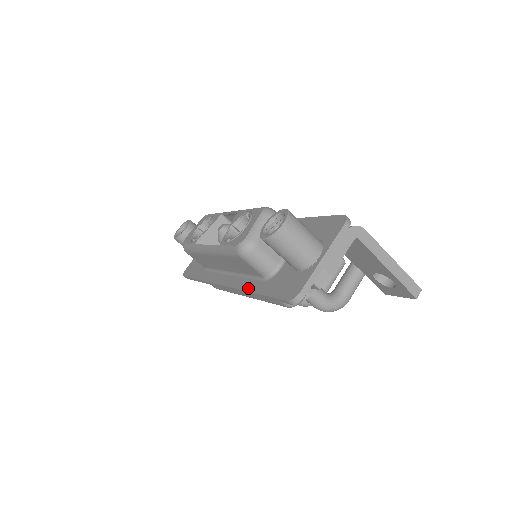
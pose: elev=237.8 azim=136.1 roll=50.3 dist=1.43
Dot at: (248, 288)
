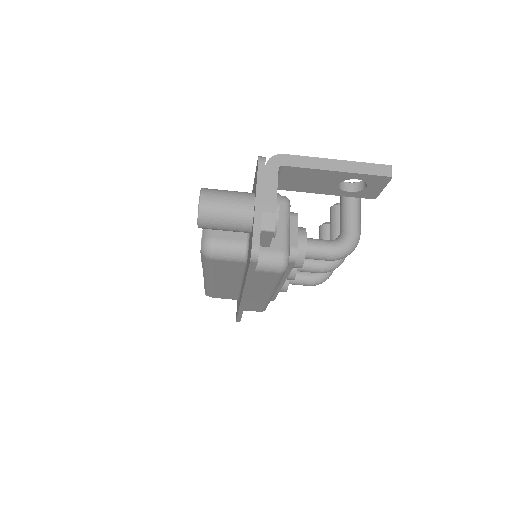
Dot at: (244, 282)
